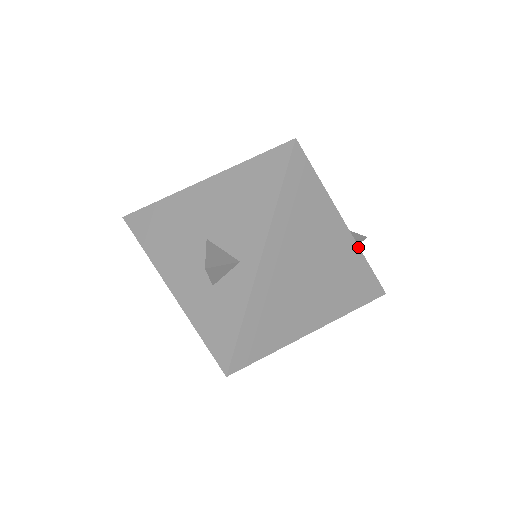
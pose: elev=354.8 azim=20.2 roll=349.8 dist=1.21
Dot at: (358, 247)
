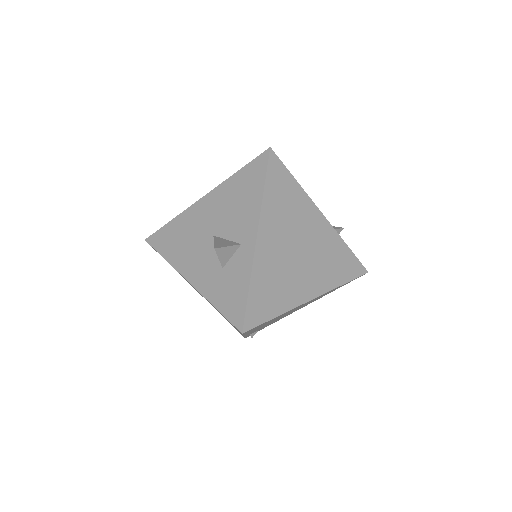
Dot at: (336, 232)
